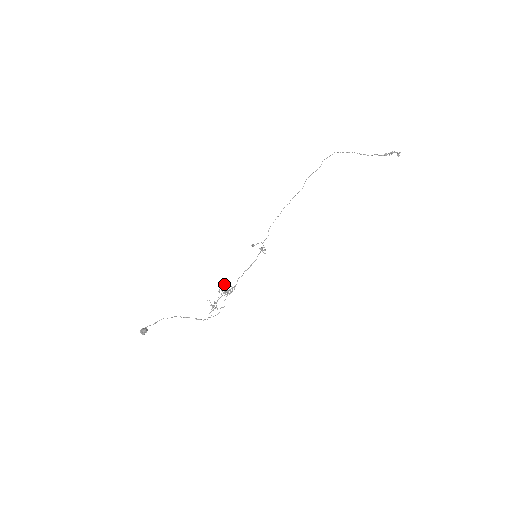
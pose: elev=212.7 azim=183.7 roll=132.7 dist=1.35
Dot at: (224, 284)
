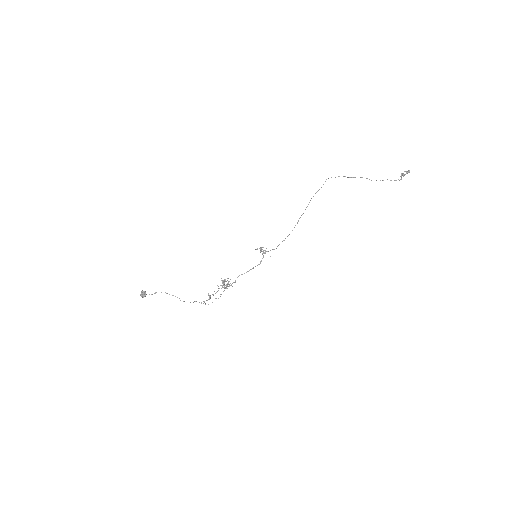
Dot at: (225, 280)
